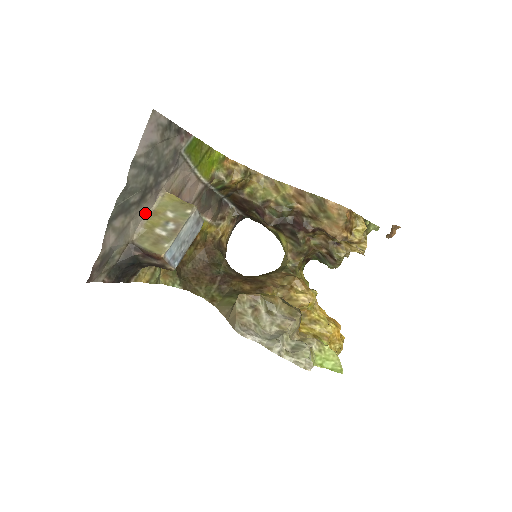
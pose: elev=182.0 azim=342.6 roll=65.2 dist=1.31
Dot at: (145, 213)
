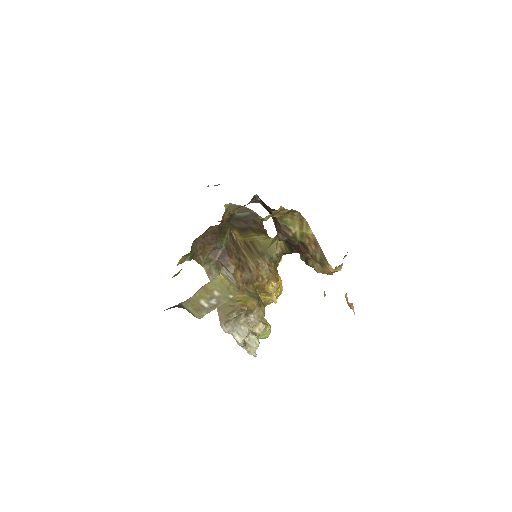
Dot at: (198, 290)
